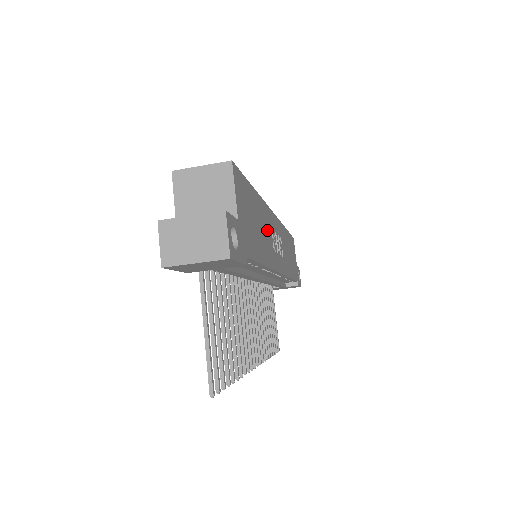
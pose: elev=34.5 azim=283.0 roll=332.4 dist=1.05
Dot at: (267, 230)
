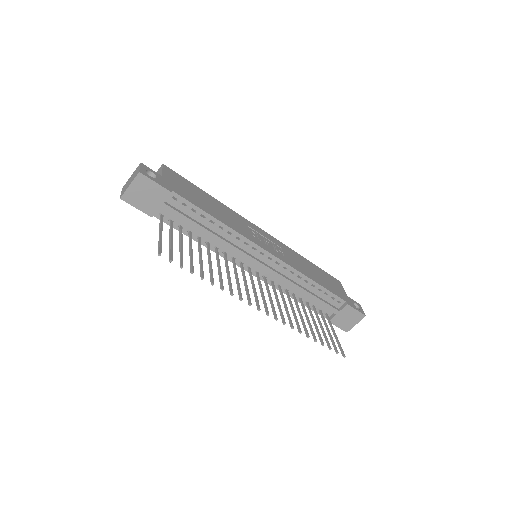
Dot at: (234, 219)
